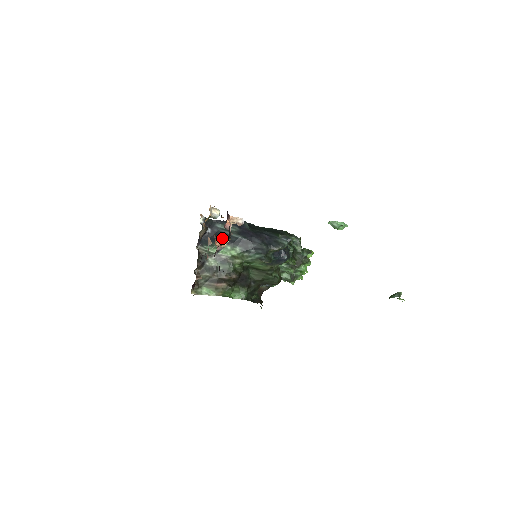
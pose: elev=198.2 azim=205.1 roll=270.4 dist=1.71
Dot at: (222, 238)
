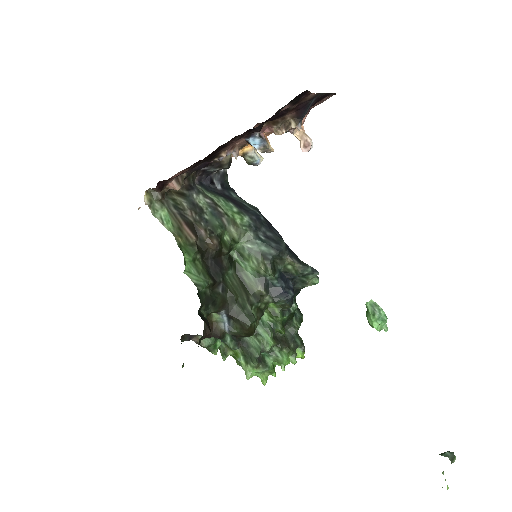
Dot at: (232, 199)
